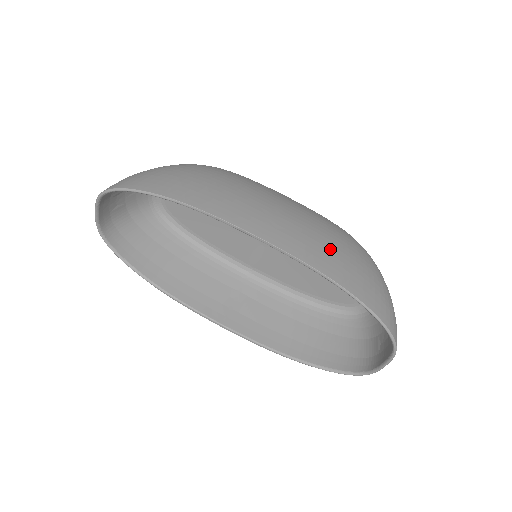
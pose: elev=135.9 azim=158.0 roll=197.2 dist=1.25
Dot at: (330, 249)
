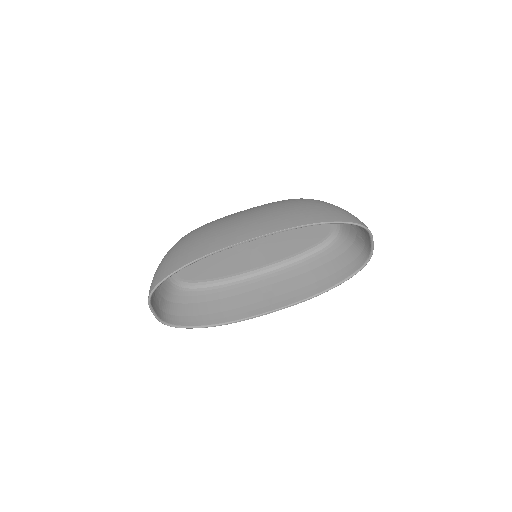
Dot at: (289, 213)
